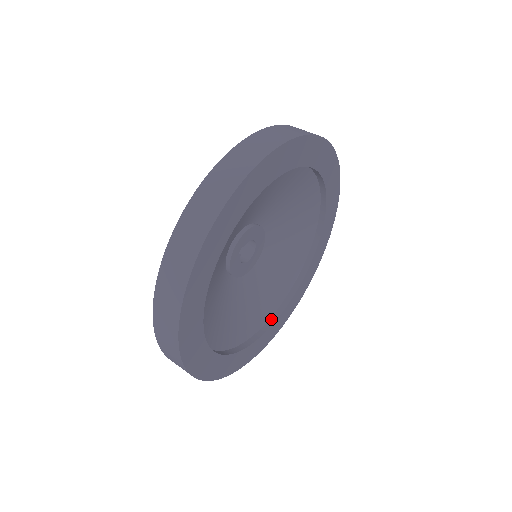
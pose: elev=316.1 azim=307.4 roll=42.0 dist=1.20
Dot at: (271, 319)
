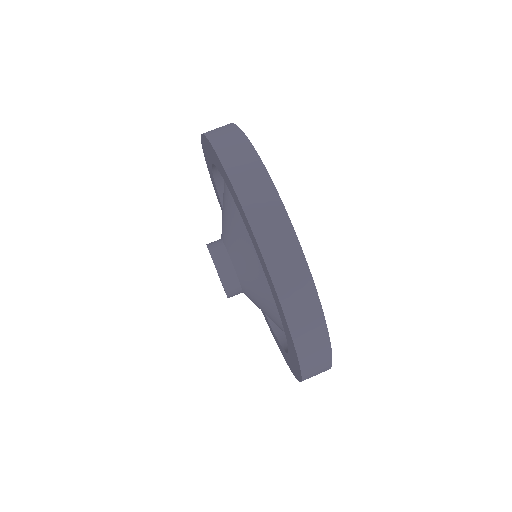
Dot at: occluded
